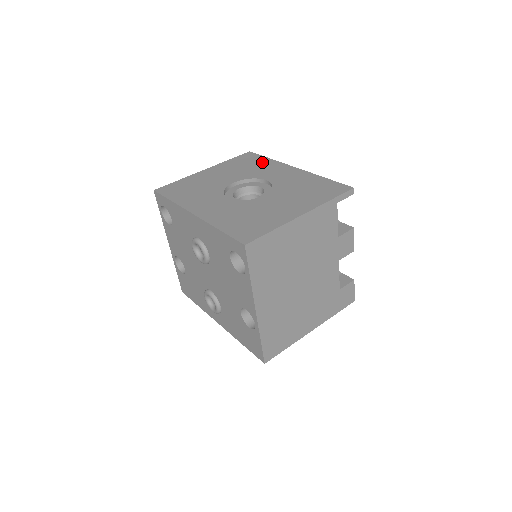
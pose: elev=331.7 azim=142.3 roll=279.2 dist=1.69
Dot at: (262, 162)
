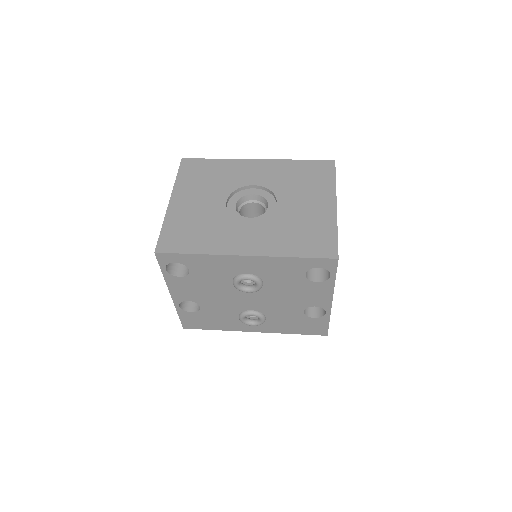
Dot at: (217, 166)
